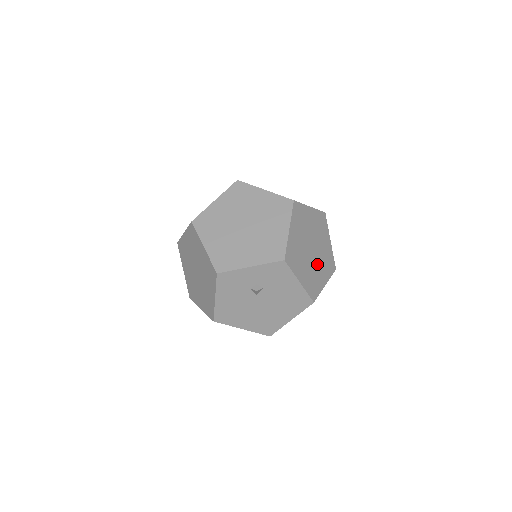
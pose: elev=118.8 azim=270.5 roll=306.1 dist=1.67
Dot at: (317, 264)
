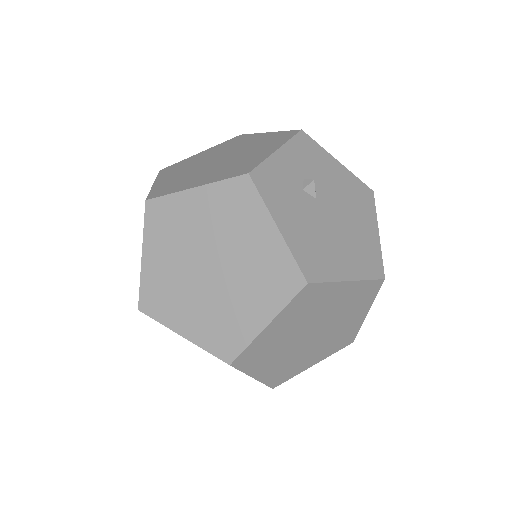
Dot at: occluded
